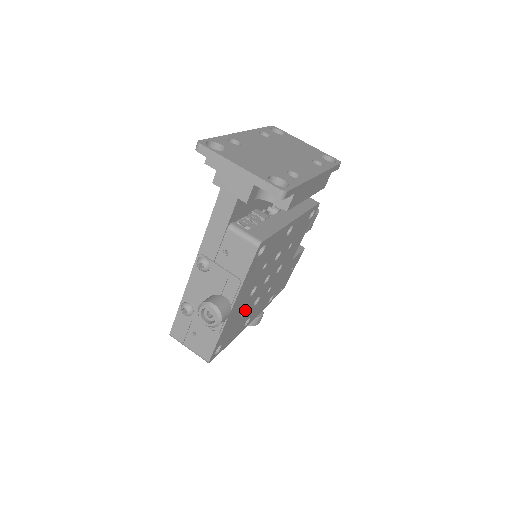
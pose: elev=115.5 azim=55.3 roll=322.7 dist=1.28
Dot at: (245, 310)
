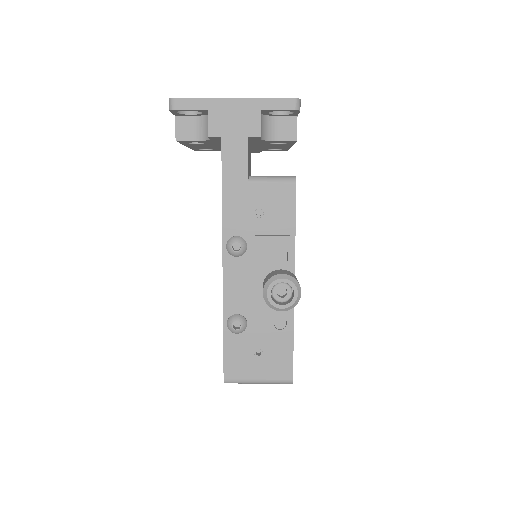
Dot at: occluded
